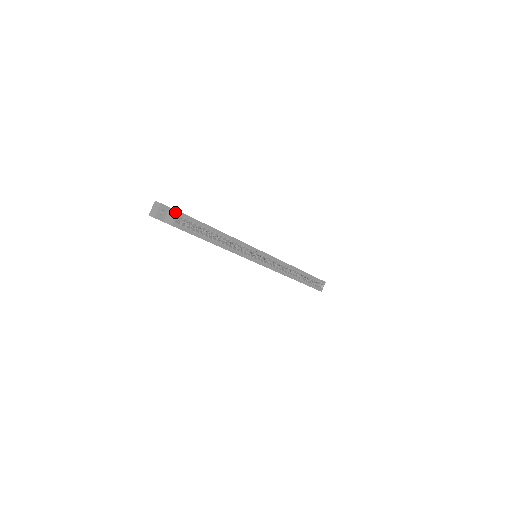
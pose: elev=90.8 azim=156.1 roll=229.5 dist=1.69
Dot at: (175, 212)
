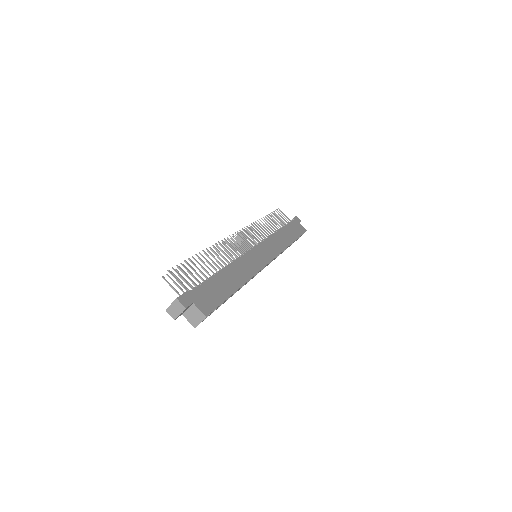
Dot at: (201, 316)
